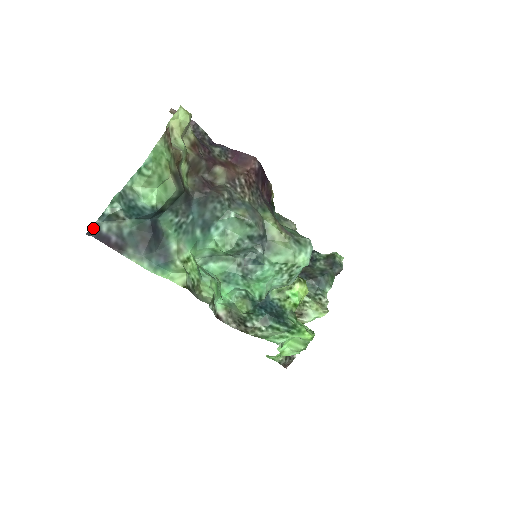
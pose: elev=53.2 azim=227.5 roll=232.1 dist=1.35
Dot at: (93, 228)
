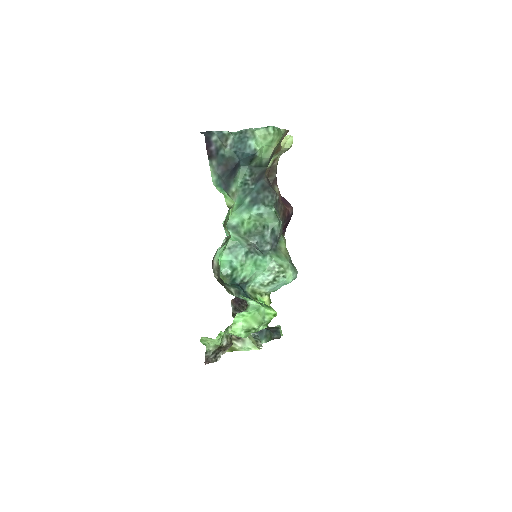
Dot at: (209, 132)
